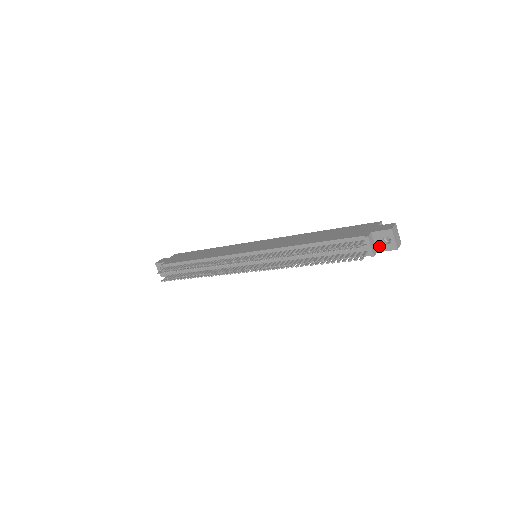
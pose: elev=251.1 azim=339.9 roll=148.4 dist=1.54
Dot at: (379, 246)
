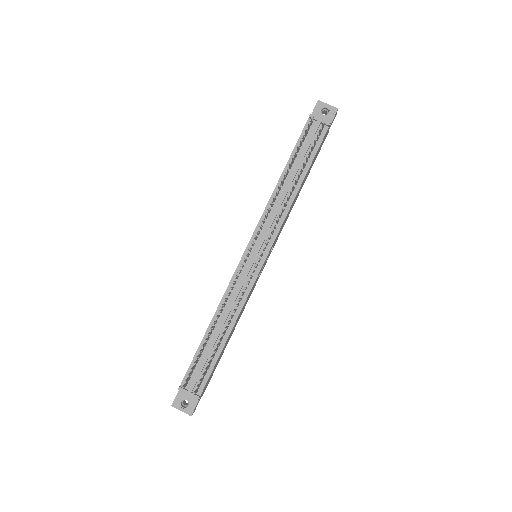
Dot at: occluded
